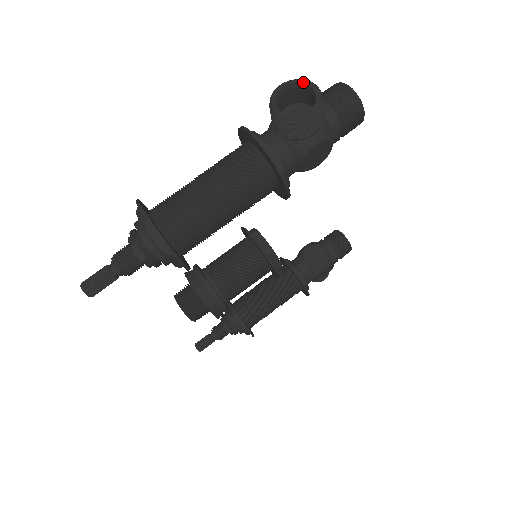
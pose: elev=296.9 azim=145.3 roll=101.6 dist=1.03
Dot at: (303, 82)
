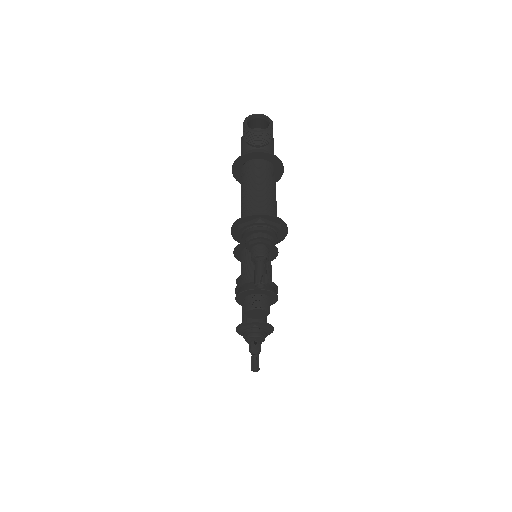
Dot at: (252, 116)
